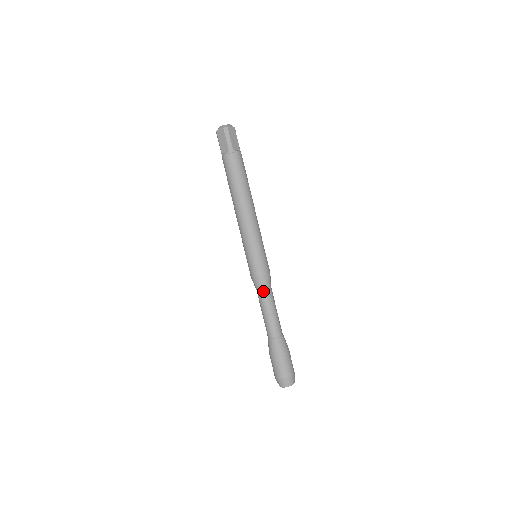
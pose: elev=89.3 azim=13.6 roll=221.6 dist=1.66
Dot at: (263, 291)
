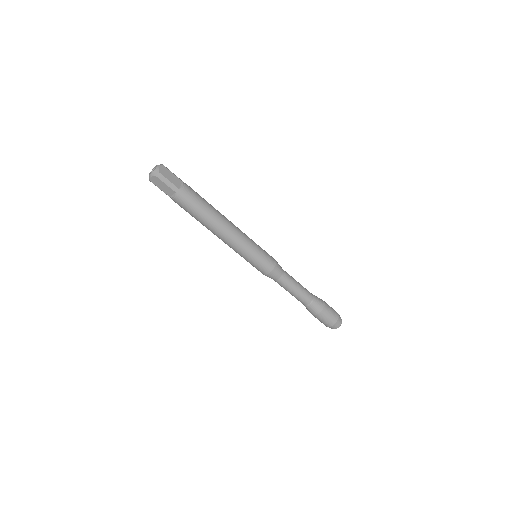
Dot at: (280, 279)
